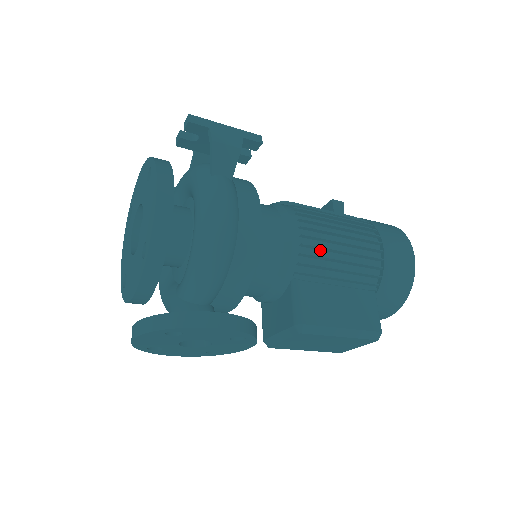
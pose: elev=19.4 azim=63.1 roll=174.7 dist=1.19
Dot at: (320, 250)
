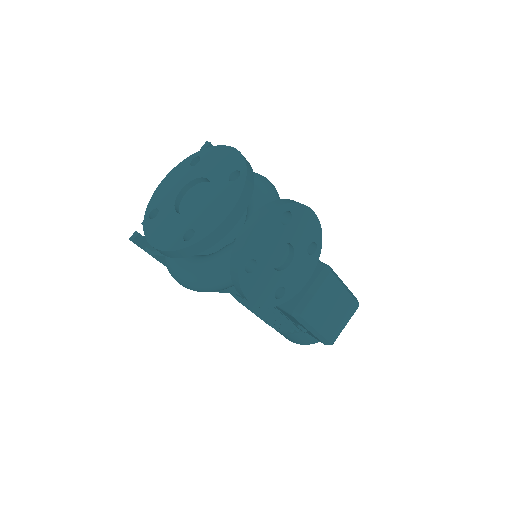
Dot at: occluded
